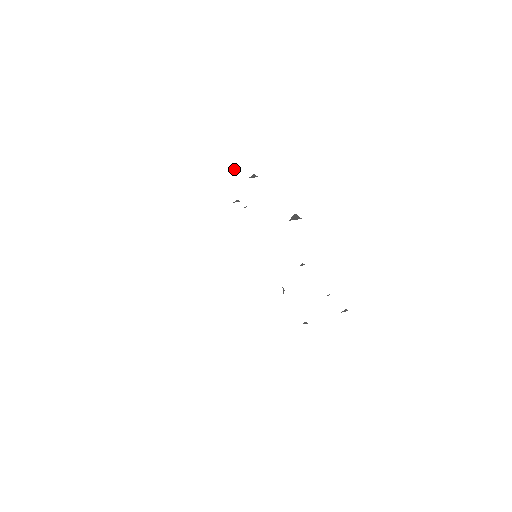
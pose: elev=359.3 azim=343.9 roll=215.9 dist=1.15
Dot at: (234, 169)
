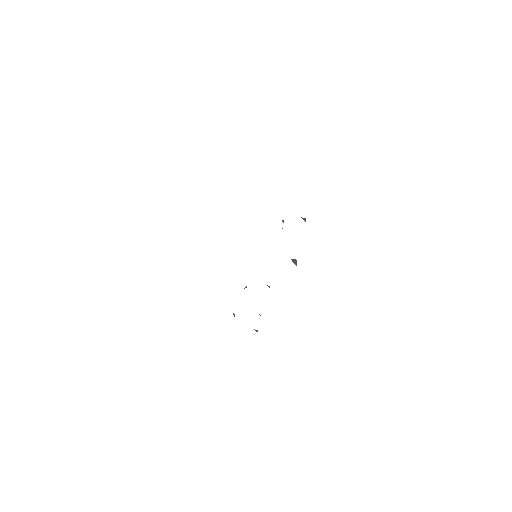
Dot at: (301, 204)
